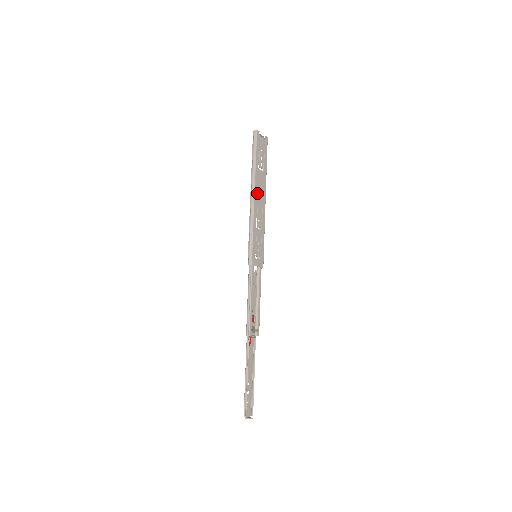
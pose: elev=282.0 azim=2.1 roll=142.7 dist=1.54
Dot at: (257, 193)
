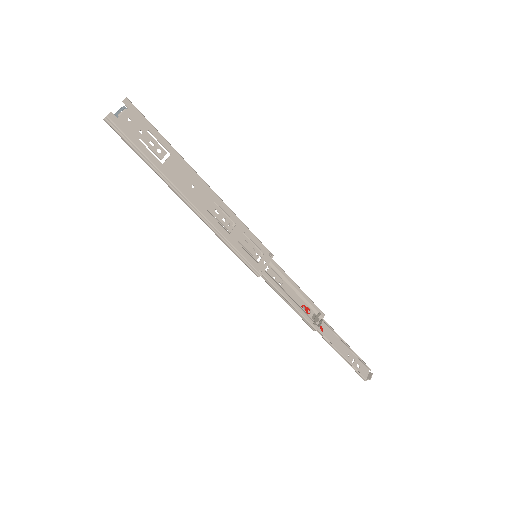
Dot at: (191, 195)
